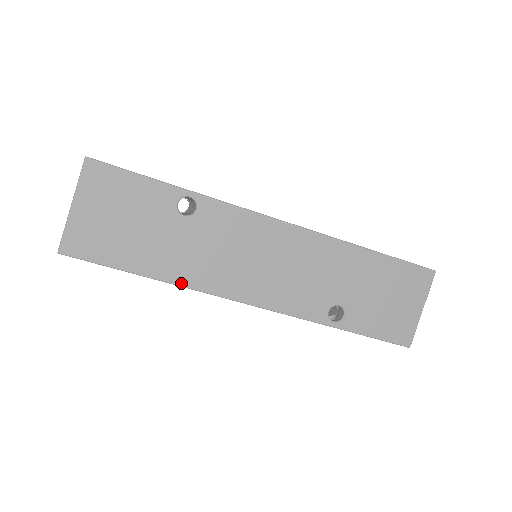
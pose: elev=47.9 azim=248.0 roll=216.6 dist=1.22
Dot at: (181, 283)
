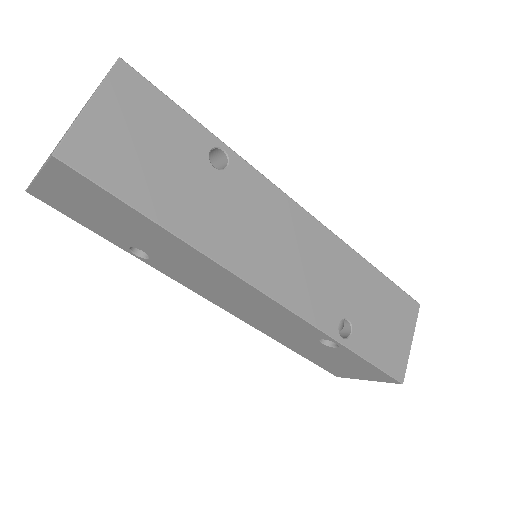
Dot at: (199, 246)
